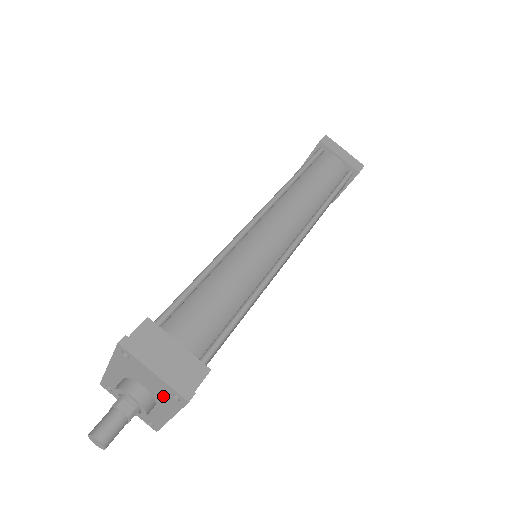
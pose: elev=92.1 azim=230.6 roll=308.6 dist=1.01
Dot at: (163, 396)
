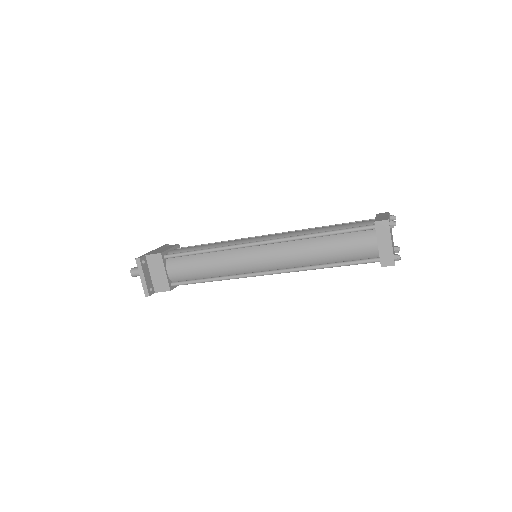
Dot at: occluded
